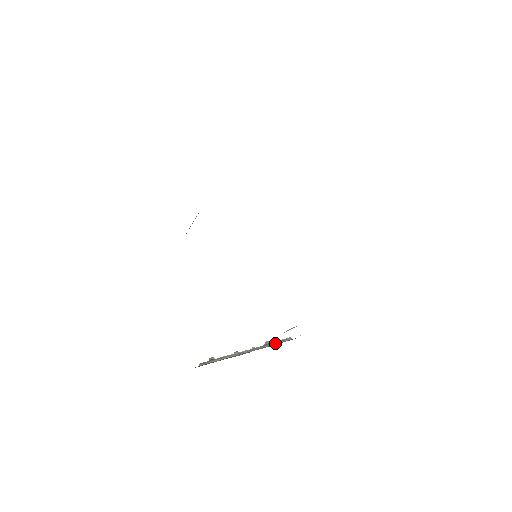
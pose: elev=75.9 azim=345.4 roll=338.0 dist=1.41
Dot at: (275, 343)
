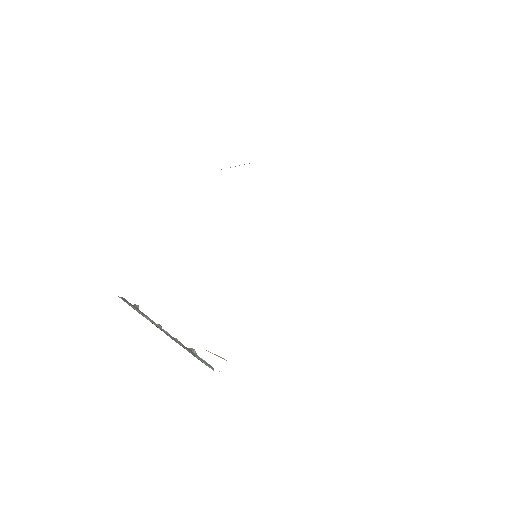
Dot at: (196, 356)
